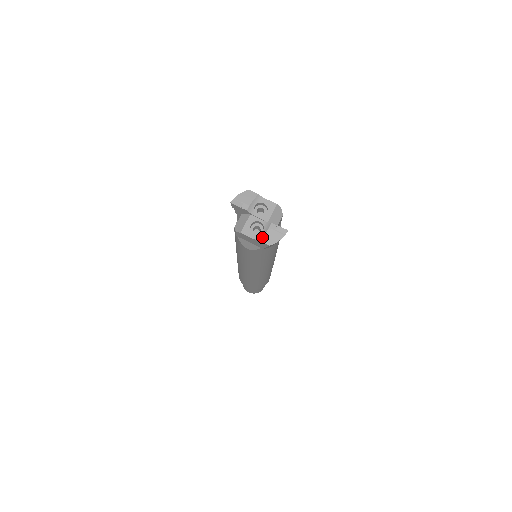
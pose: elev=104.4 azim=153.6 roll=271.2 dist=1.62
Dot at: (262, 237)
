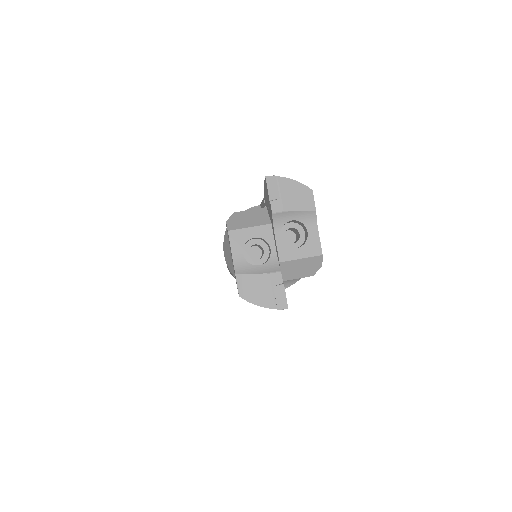
Dot at: (245, 273)
